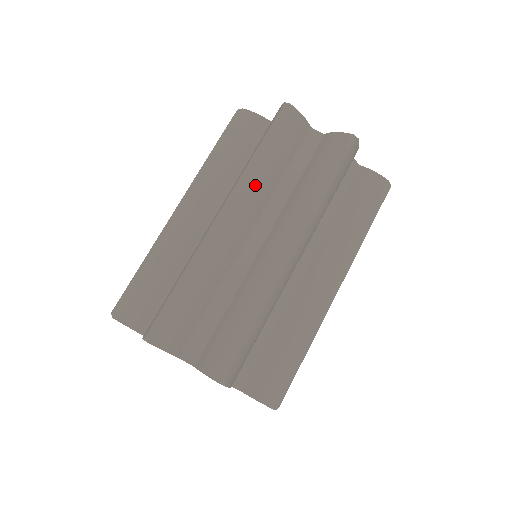
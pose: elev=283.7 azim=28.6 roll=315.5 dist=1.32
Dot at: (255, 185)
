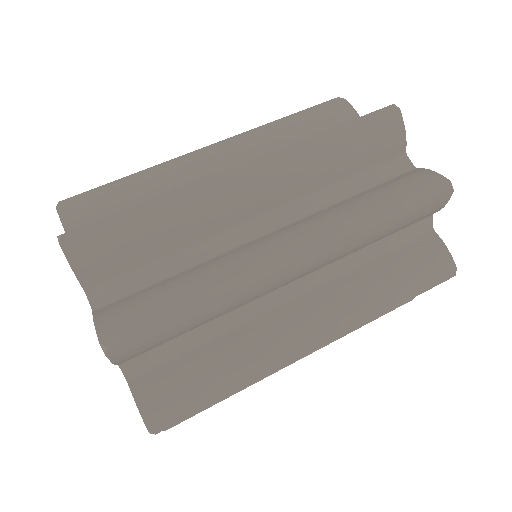
Dot at: (304, 163)
